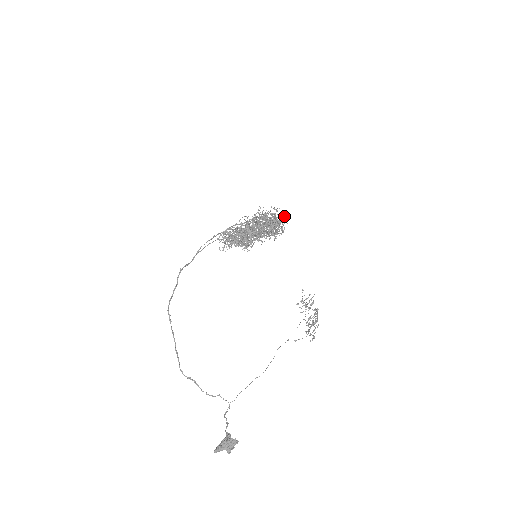
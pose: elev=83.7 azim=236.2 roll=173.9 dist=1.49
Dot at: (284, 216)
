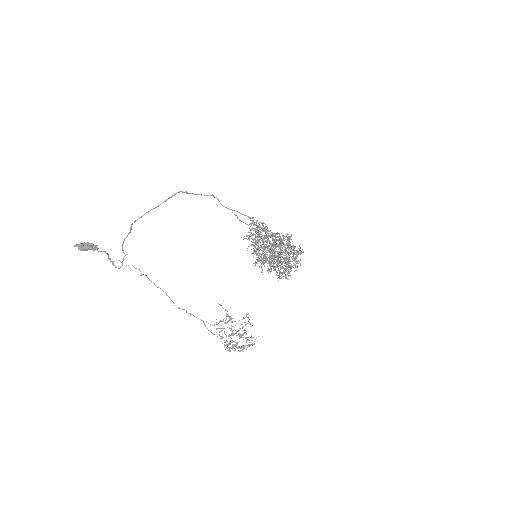
Dot at: occluded
